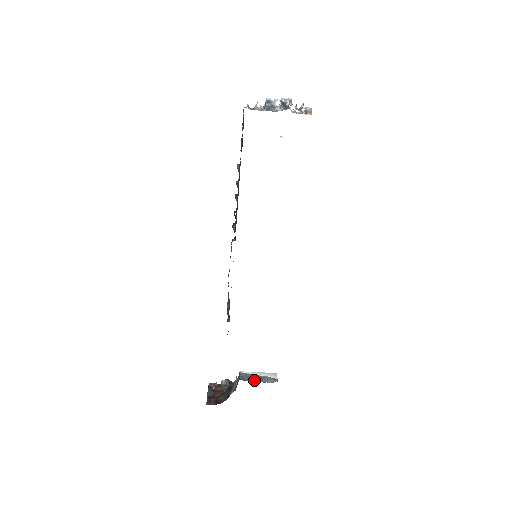
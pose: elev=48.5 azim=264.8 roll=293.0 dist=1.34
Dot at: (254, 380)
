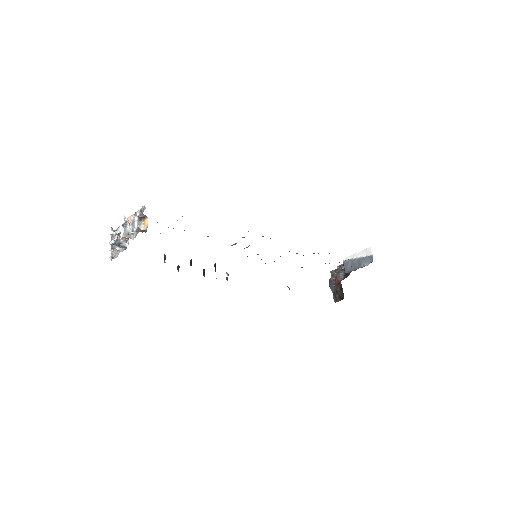
Dot at: (355, 267)
